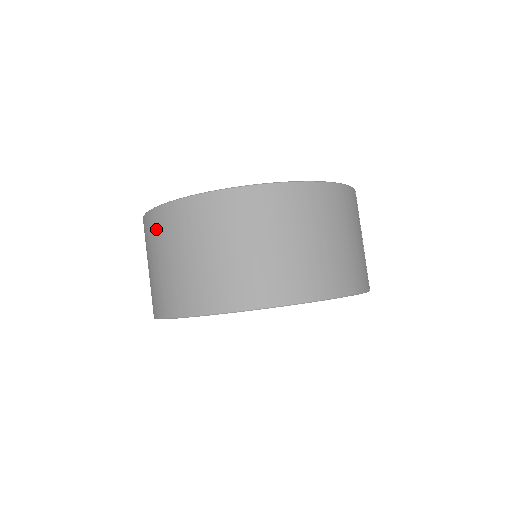
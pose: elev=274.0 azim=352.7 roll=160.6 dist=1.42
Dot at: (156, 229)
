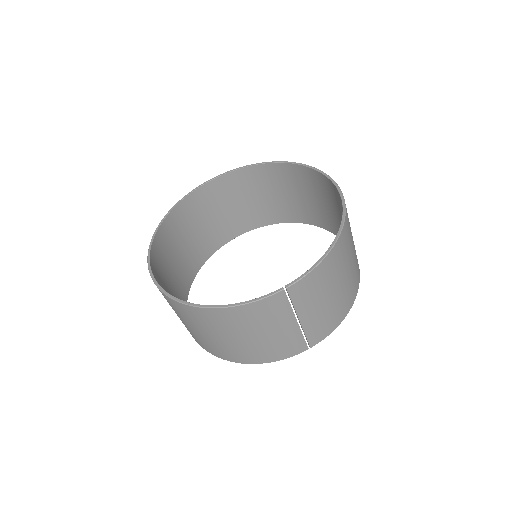
Dot at: (160, 247)
